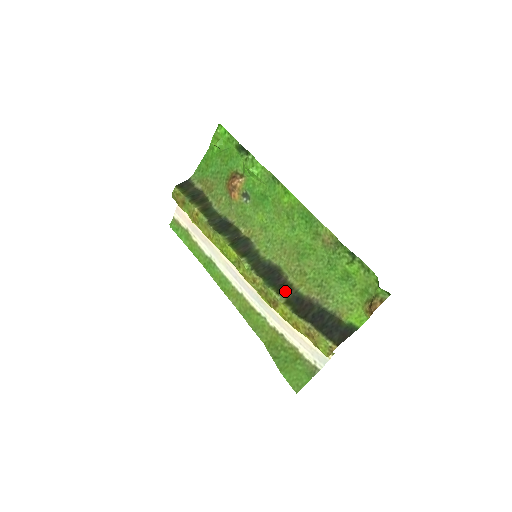
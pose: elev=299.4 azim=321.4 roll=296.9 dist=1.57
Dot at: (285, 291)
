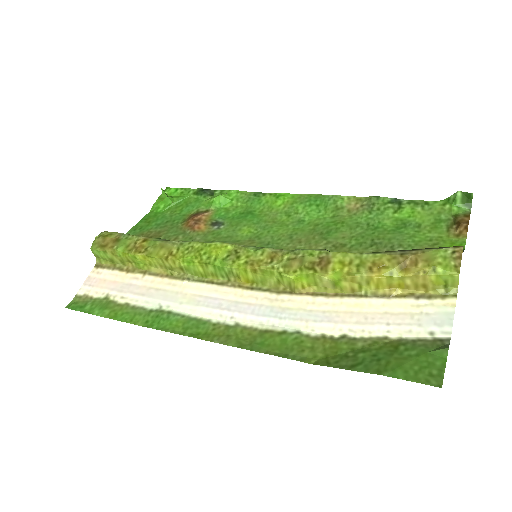
Dot at: occluded
